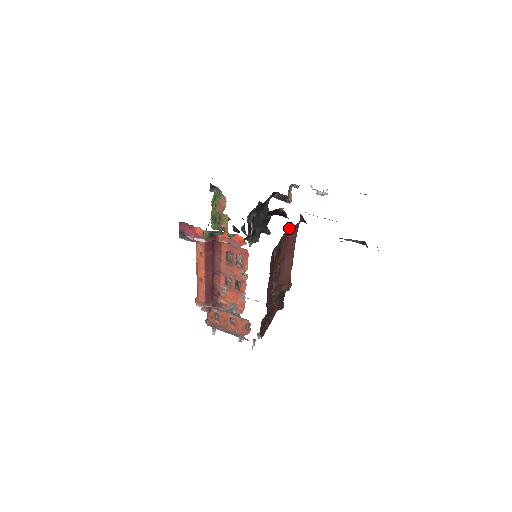
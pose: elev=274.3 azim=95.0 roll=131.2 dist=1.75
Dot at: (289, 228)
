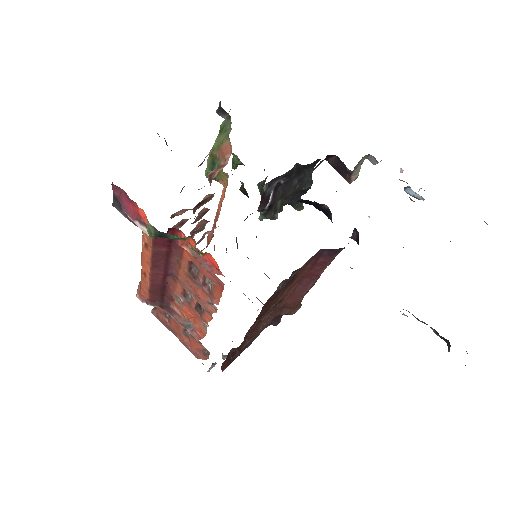
Dot at: (324, 249)
